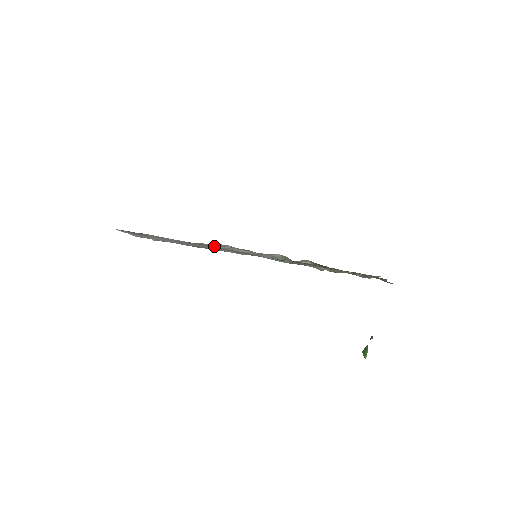
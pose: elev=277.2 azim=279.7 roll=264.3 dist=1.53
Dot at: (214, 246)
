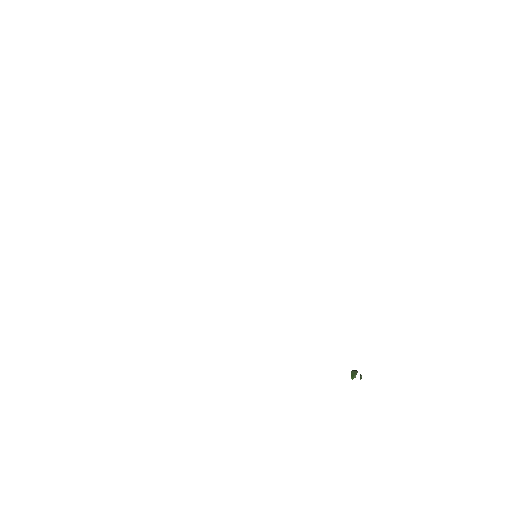
Dot at: occluded
